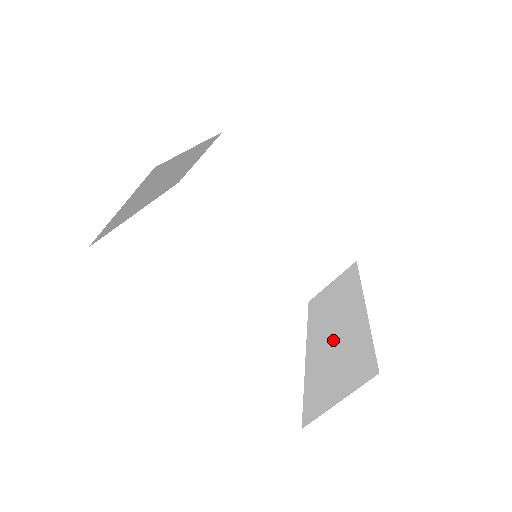
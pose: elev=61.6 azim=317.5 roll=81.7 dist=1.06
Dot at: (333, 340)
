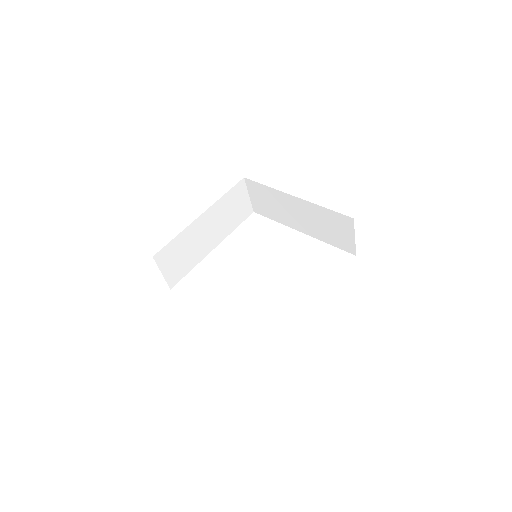
Dot at: (307, 220)
